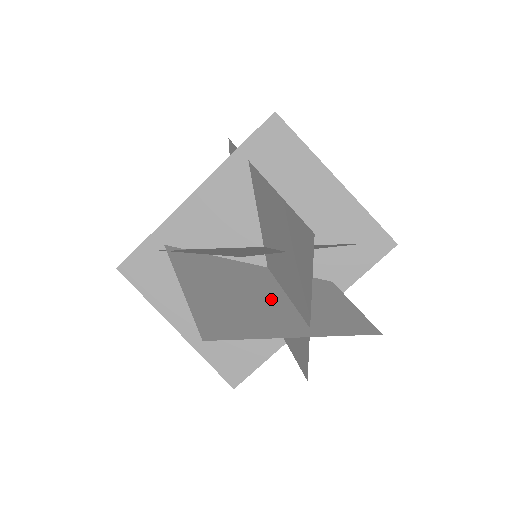
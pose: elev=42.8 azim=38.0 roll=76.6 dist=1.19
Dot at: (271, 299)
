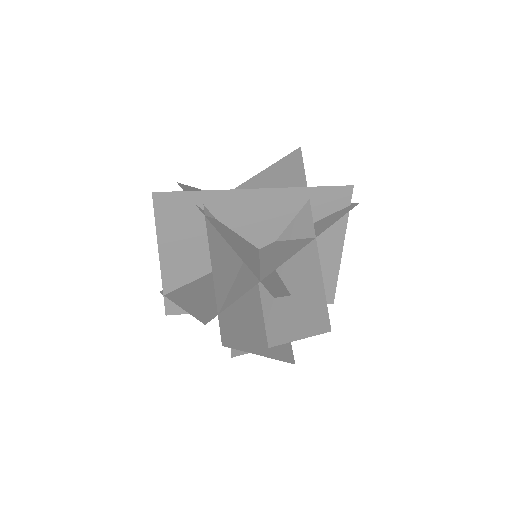
Dot at: (255, 308)
